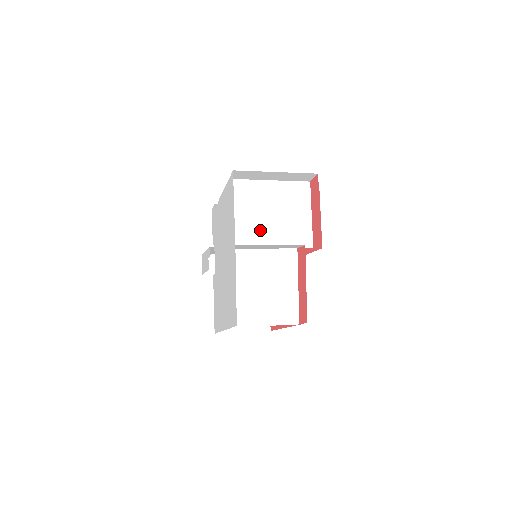
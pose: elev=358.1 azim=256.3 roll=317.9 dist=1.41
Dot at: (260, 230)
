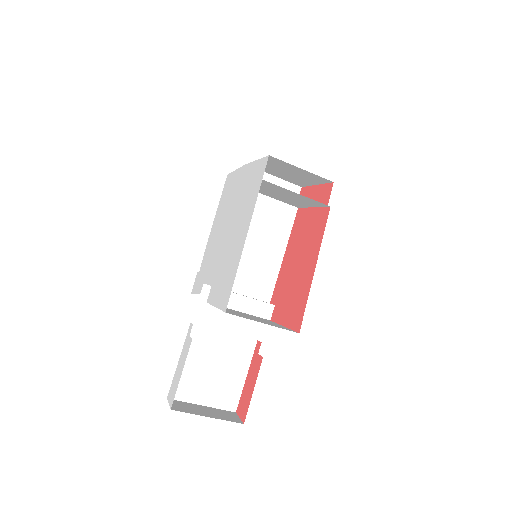
Dot at: occluded
